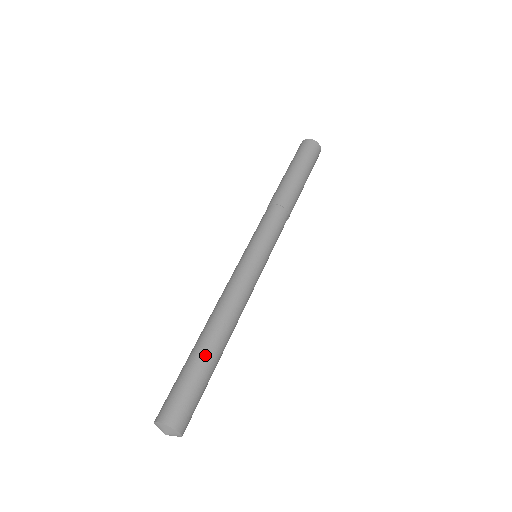
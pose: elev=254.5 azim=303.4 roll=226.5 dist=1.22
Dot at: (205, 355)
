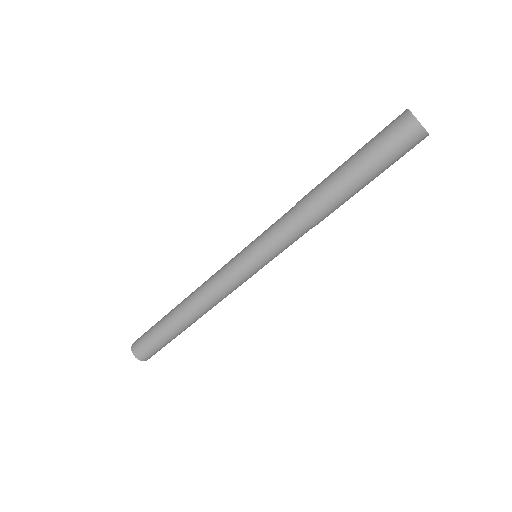
Dot at: (176, 331)
